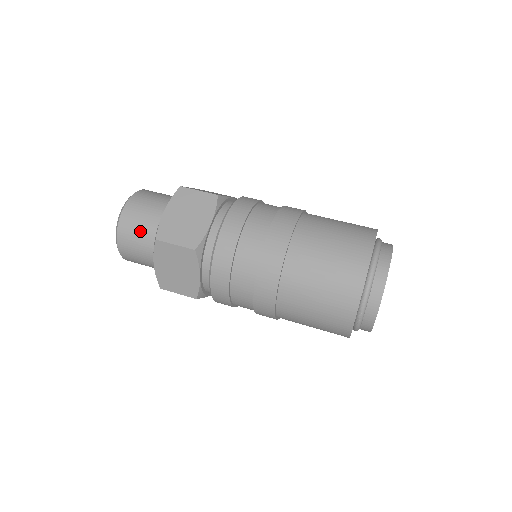
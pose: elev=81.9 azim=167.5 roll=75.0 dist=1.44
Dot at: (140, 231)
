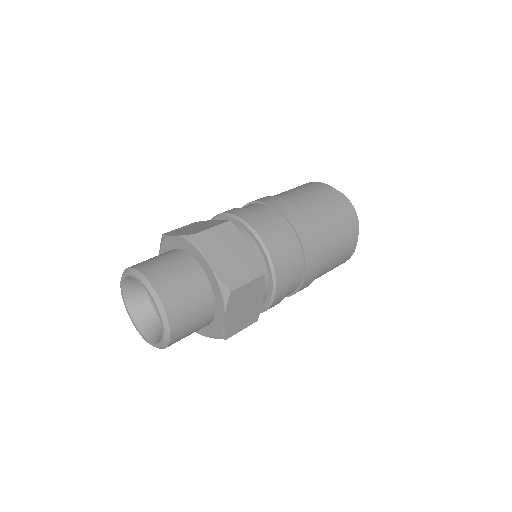
Dot at: (168, 263)
